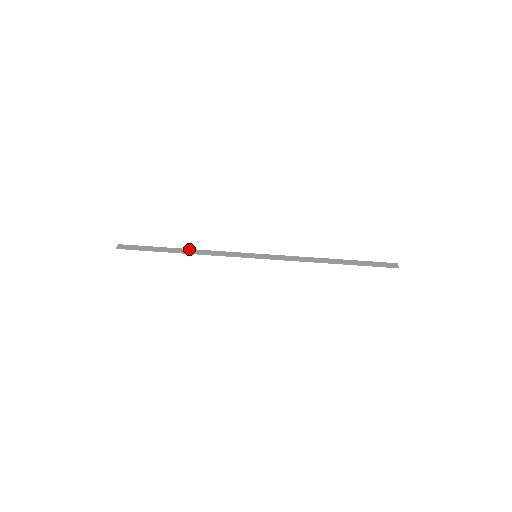
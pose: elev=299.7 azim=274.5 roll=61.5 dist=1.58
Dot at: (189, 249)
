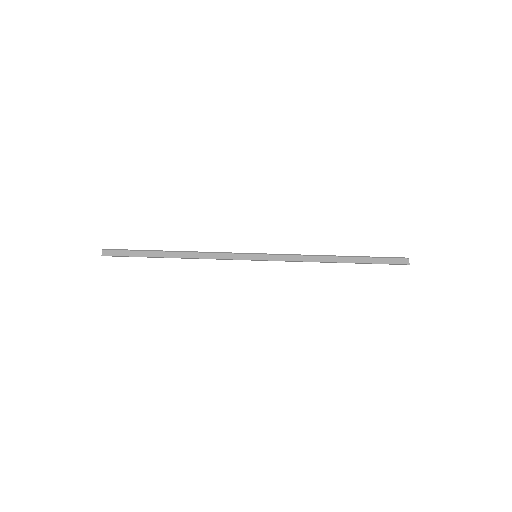
Dot at: (182, 252)
